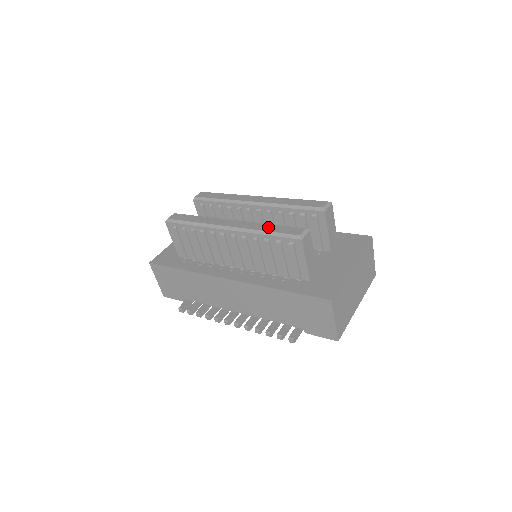
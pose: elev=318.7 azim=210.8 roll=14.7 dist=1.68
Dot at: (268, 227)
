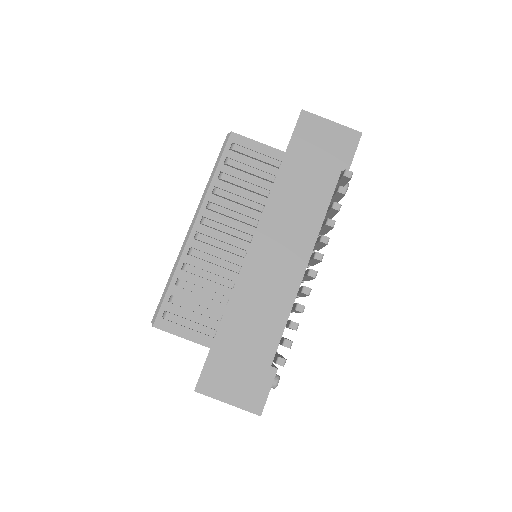
Dot at: occluded
